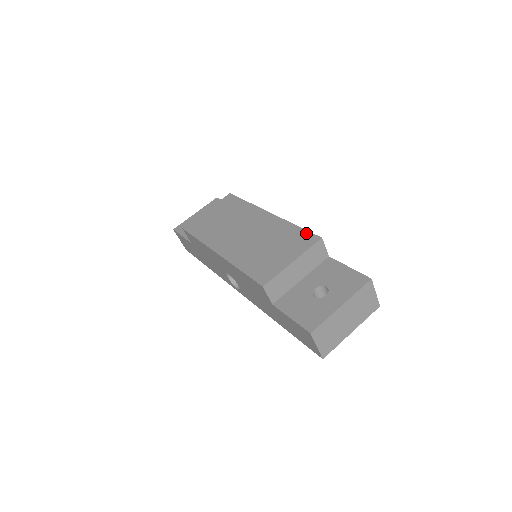
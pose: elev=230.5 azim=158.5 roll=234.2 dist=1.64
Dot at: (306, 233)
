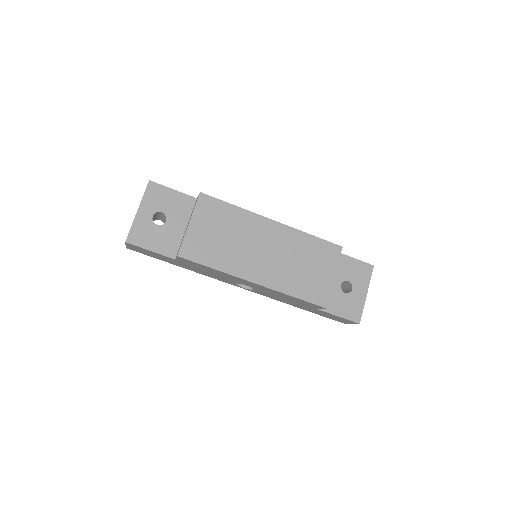
Dot at: (327, 244)
